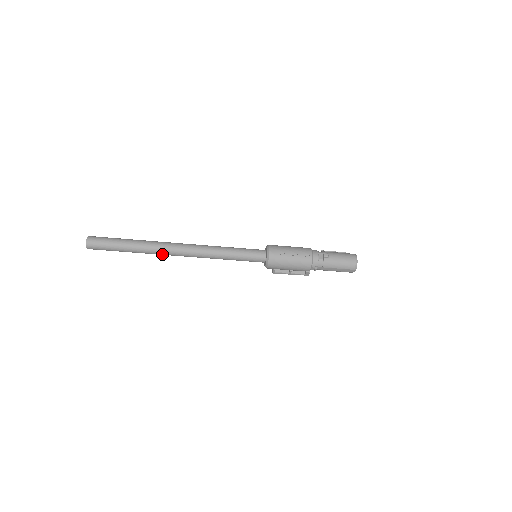
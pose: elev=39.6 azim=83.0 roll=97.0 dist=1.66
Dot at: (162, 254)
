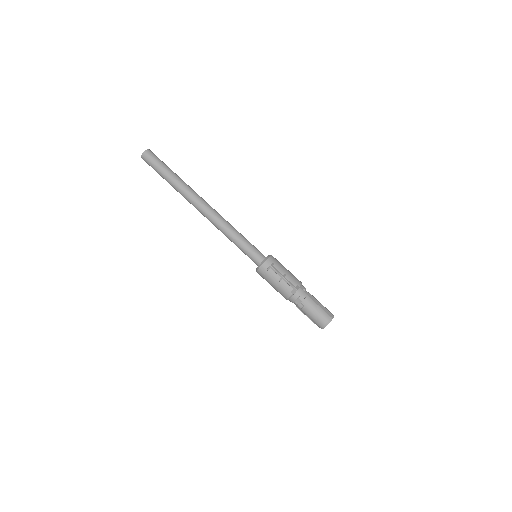
Dot at: (195, 194)
